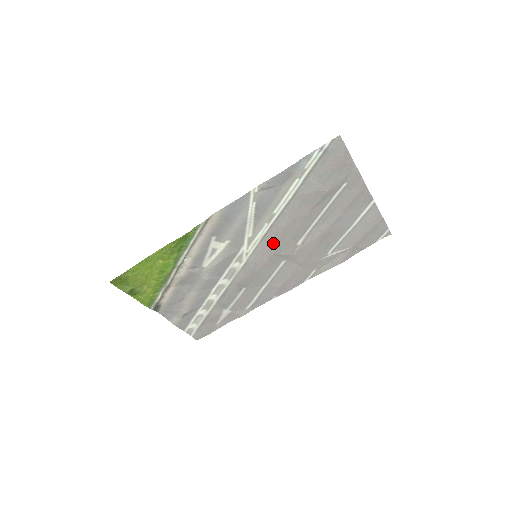
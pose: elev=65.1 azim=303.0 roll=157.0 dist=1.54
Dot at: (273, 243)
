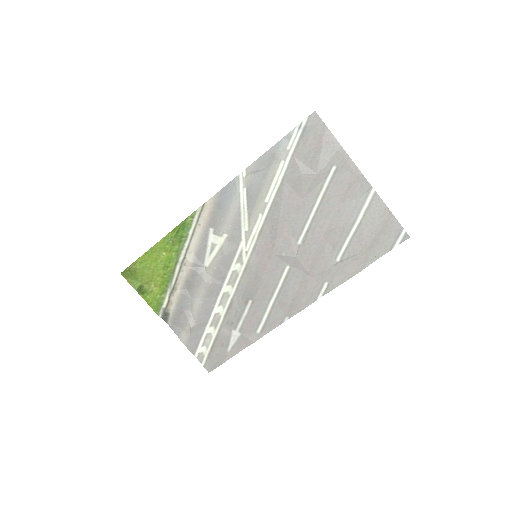
Dot at: (271, 240)
